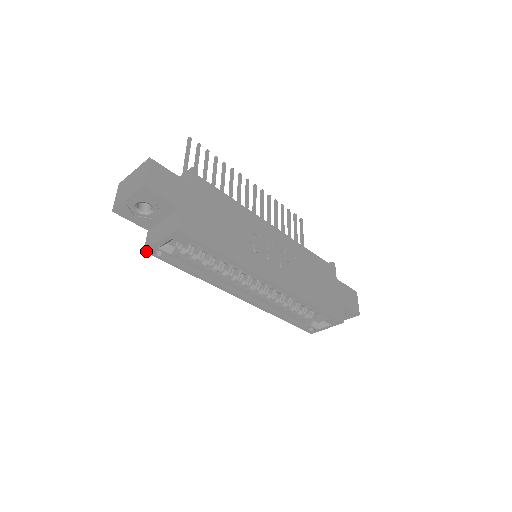
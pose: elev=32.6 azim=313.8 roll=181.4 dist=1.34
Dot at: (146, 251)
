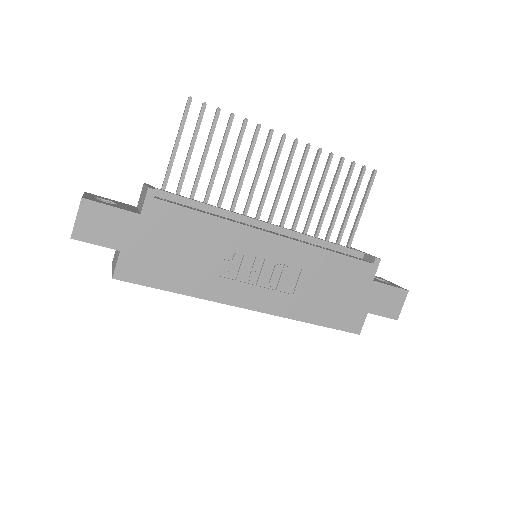
Dot at: occluded
